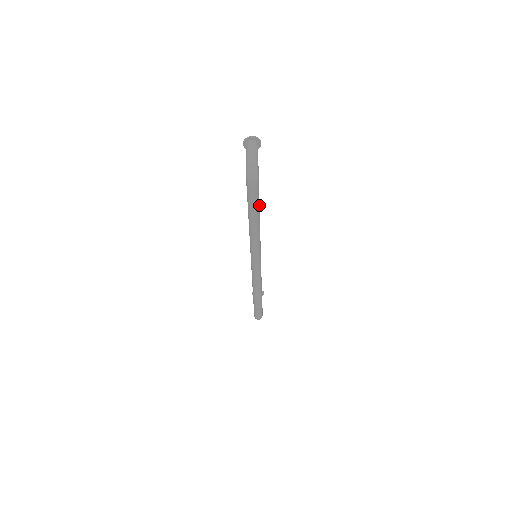
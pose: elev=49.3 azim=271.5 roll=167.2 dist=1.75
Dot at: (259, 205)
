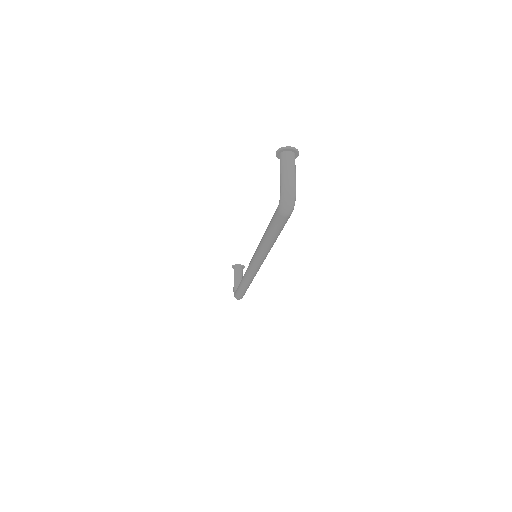
Dot at: occluded
